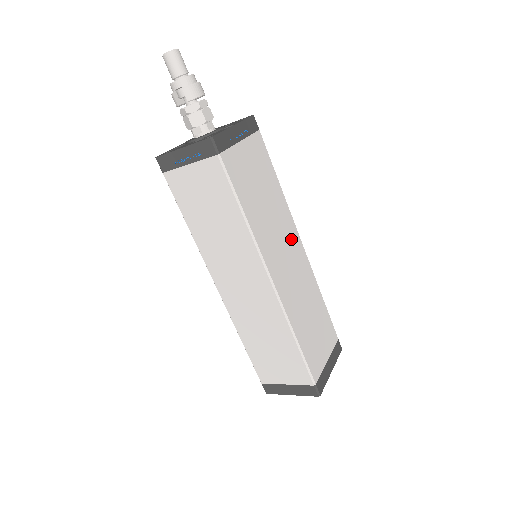
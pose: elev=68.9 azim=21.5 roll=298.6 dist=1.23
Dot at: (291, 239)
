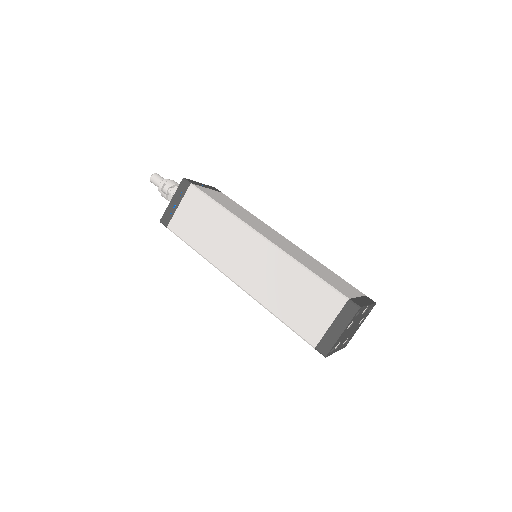
Dot at: (274, 233)
